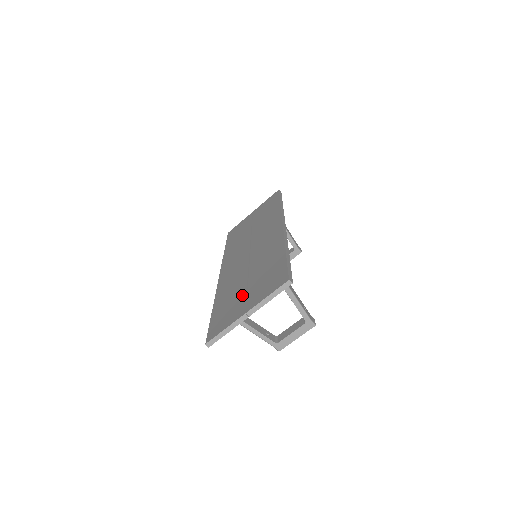
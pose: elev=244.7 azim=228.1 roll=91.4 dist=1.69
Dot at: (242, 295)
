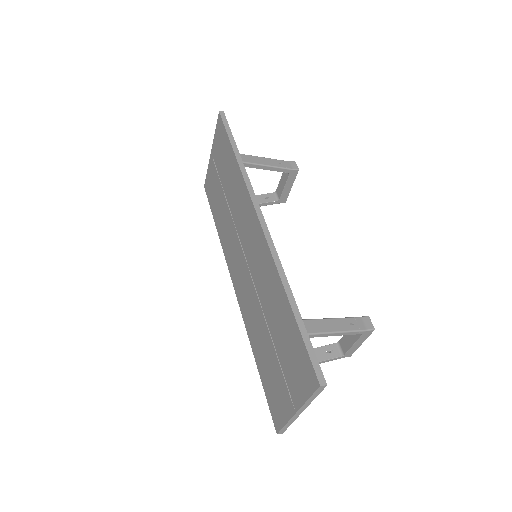
Dot at: (276, 366)
